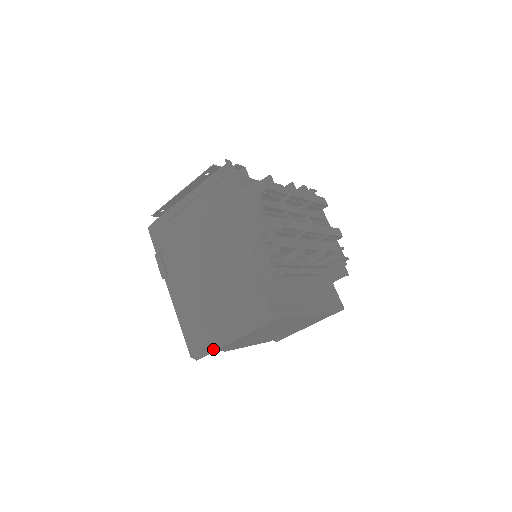
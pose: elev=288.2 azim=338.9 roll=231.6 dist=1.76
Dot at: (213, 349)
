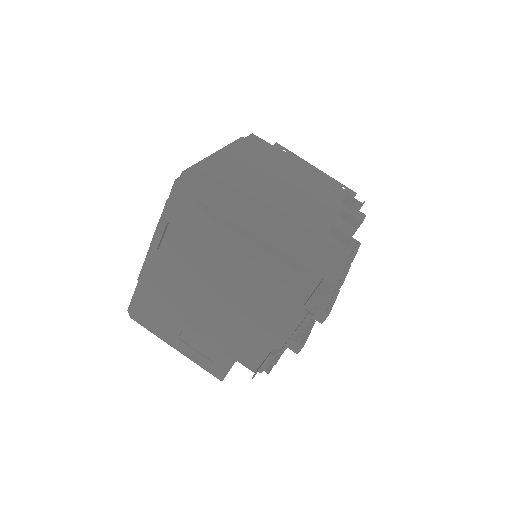
Dot at: (154, 332)
